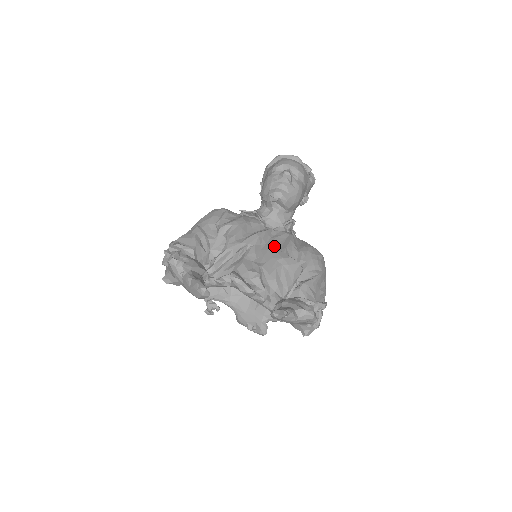
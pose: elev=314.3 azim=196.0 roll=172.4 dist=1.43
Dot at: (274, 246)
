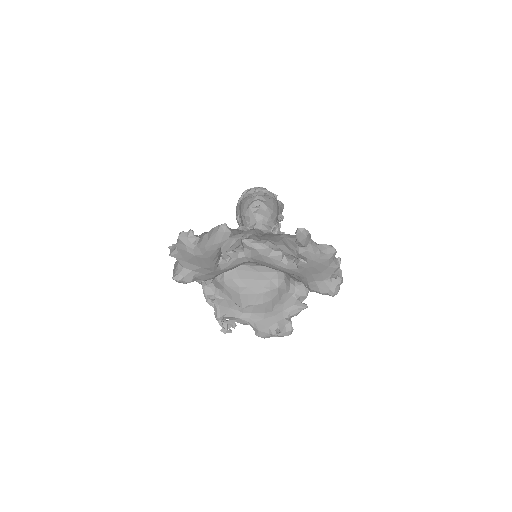
Dot at: occluded
